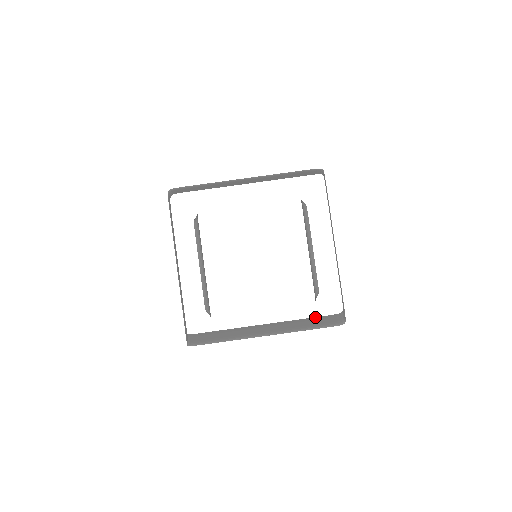
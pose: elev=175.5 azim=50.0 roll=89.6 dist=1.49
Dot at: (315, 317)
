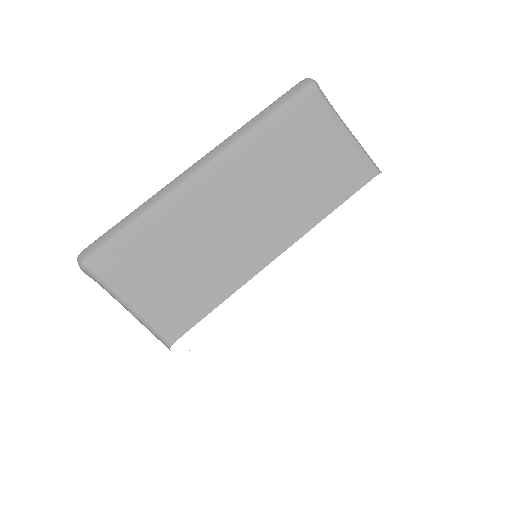
Dot at: occluded
